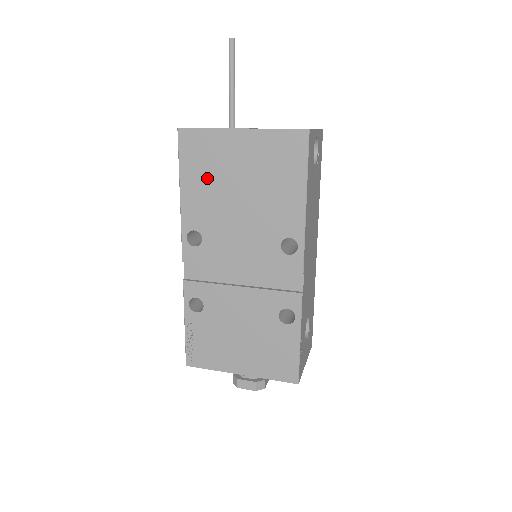
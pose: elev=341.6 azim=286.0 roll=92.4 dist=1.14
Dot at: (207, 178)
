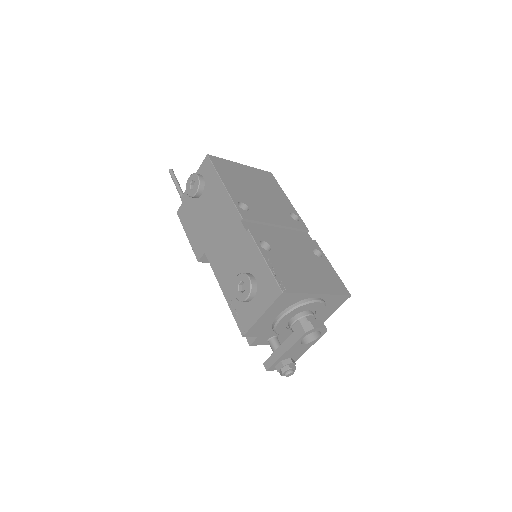
Dot at: (235, 179)
